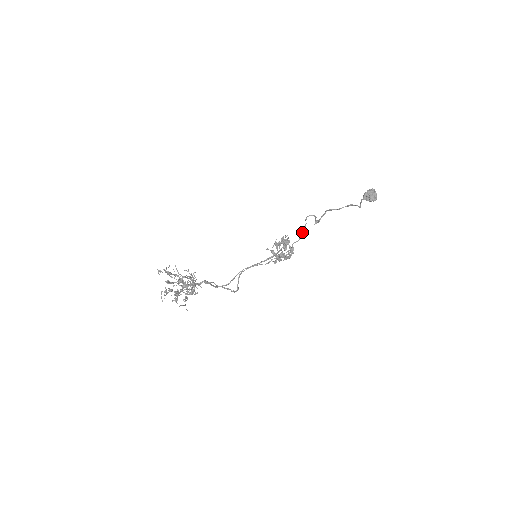
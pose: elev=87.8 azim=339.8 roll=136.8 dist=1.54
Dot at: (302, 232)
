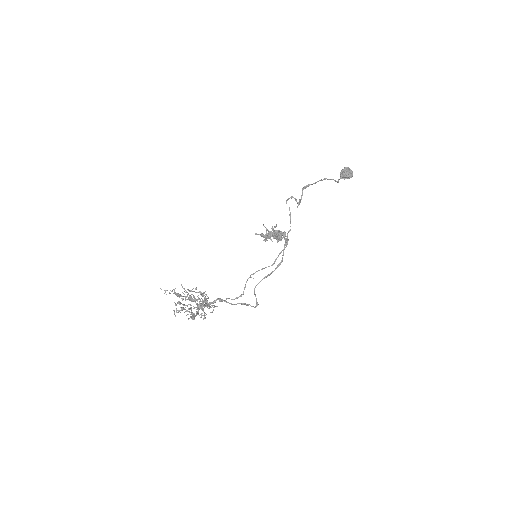
Dot at: (290, 218)
